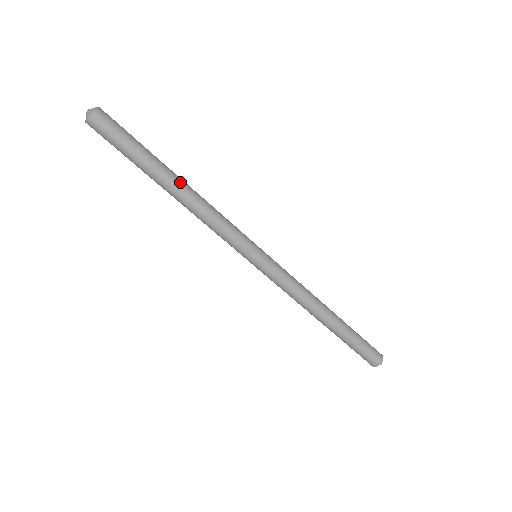
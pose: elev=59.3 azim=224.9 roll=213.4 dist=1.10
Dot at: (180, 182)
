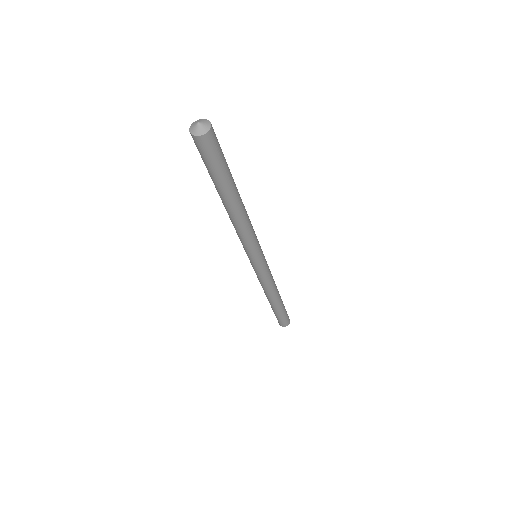
Dot at: (240, 201)
